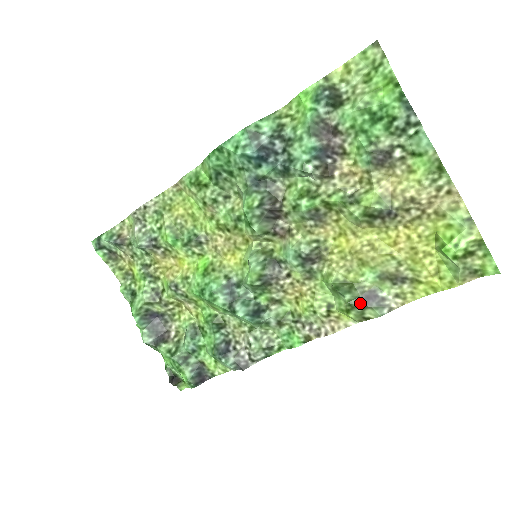
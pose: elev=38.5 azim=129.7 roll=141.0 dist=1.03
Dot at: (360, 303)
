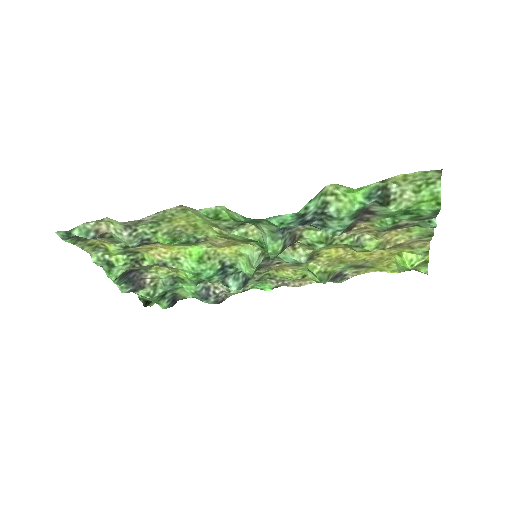
Dot at: (330, 281)
